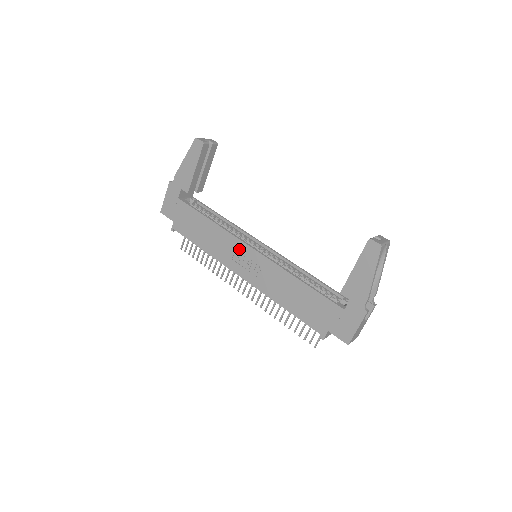
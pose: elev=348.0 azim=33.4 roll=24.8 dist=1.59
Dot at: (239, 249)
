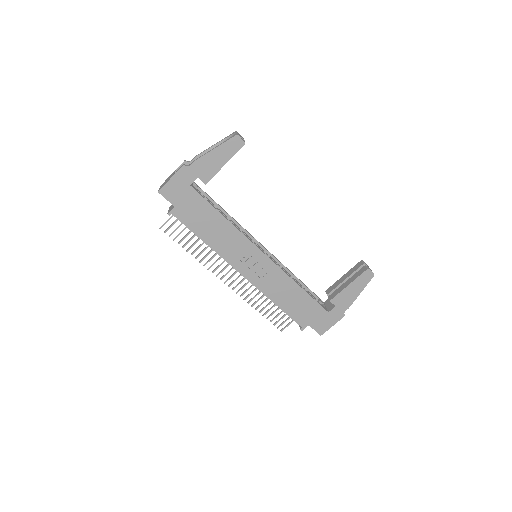
Dot at: (249, 251)
